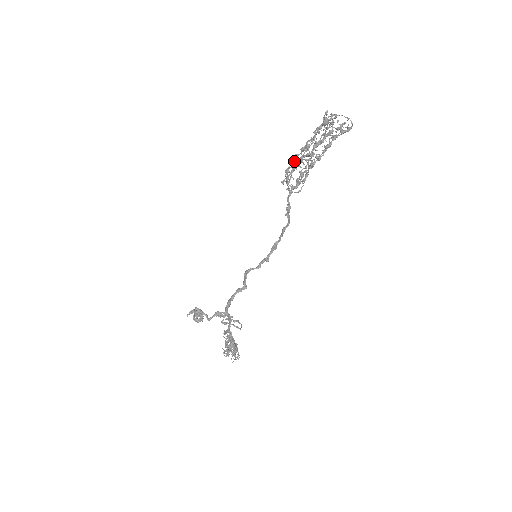
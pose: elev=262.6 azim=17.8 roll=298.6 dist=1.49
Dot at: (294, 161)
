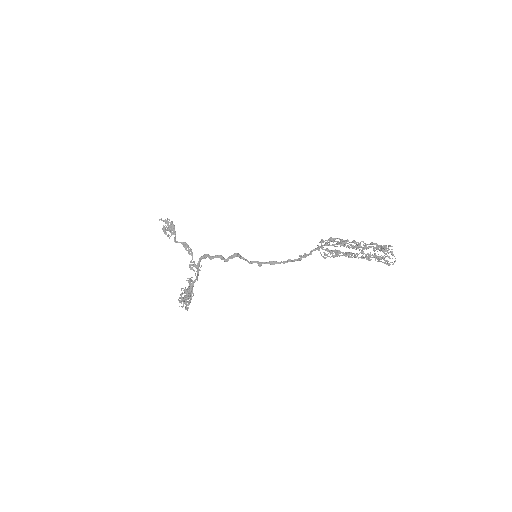
Dot at: (342, 241)
